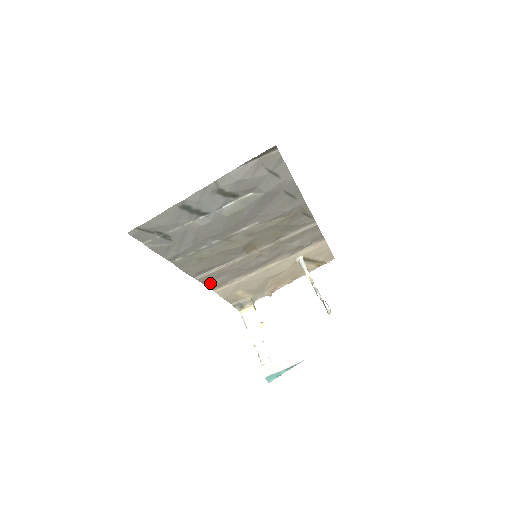
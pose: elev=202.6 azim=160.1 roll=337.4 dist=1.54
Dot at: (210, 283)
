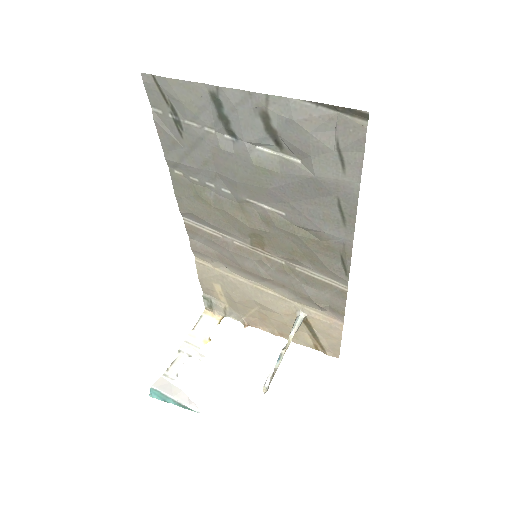
Dot at: (195, 242)
